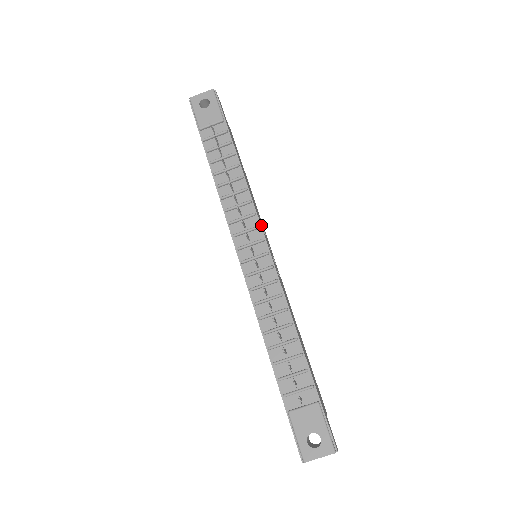
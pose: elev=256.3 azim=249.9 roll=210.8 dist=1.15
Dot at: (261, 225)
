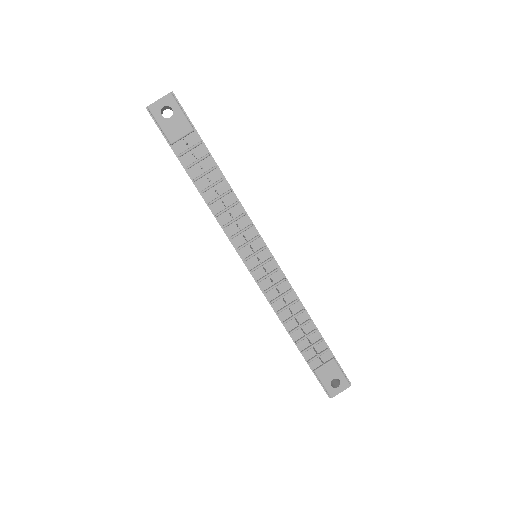
Dot at: (258, 232)
